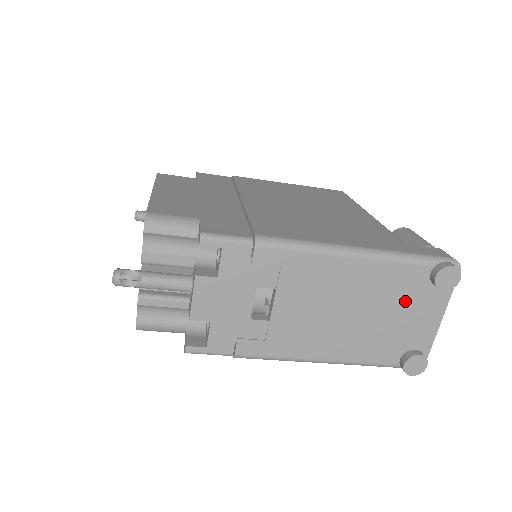
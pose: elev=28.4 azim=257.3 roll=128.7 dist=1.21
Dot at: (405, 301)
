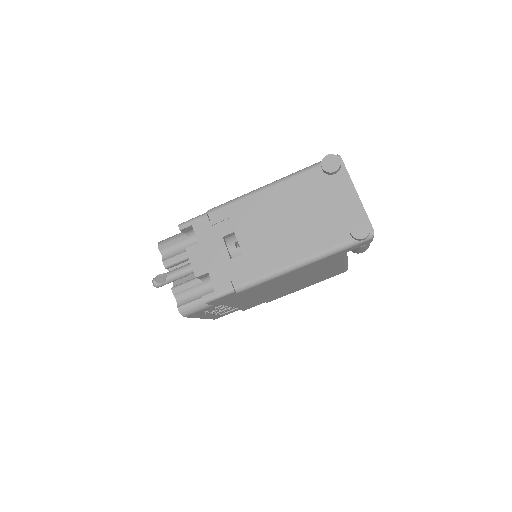
Dot at: (320, 195)
